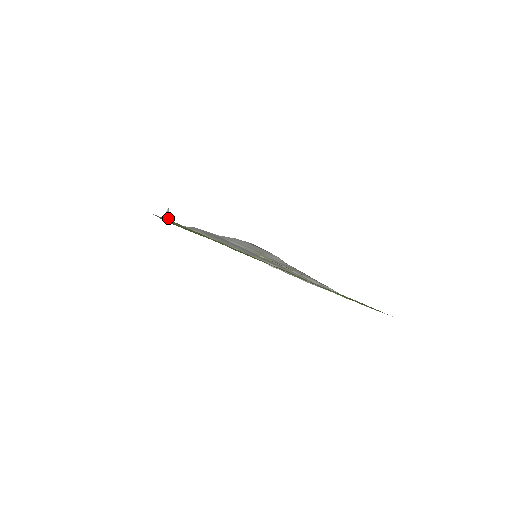
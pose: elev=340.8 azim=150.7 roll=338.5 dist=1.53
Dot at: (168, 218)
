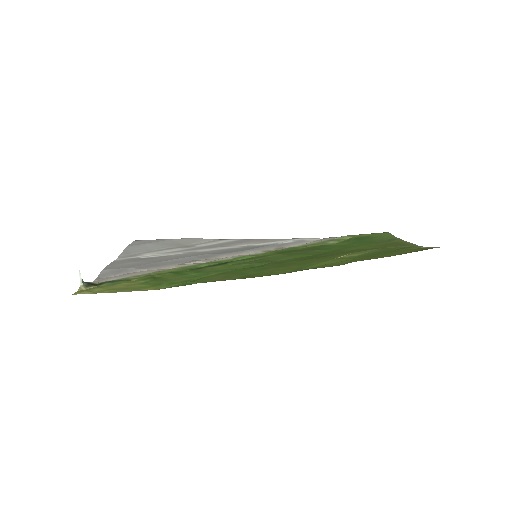
Dot at: (86, 284)
